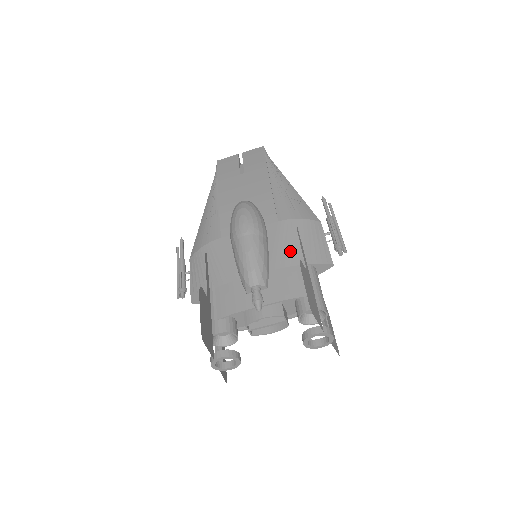
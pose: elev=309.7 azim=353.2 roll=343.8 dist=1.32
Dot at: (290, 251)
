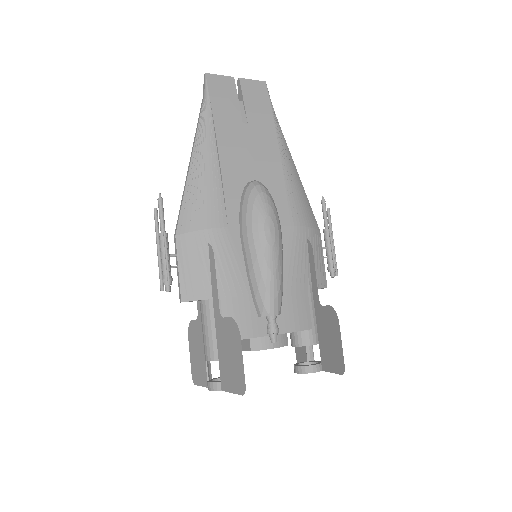
Dot at: (301, 270)
